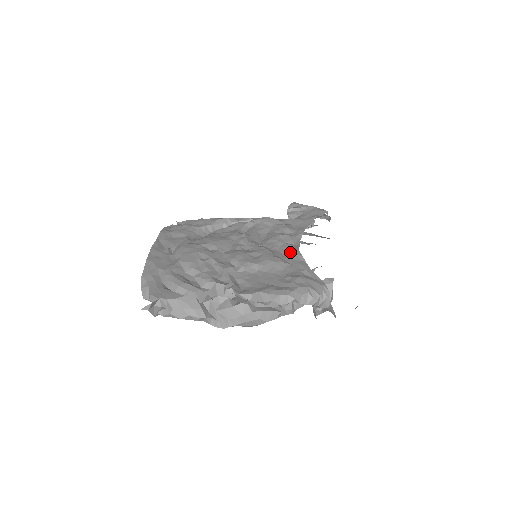
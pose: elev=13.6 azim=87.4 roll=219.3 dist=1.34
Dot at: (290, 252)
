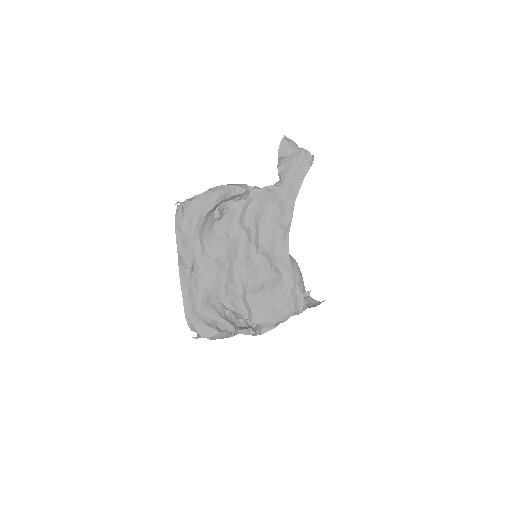
Dot at: (282, 258)
